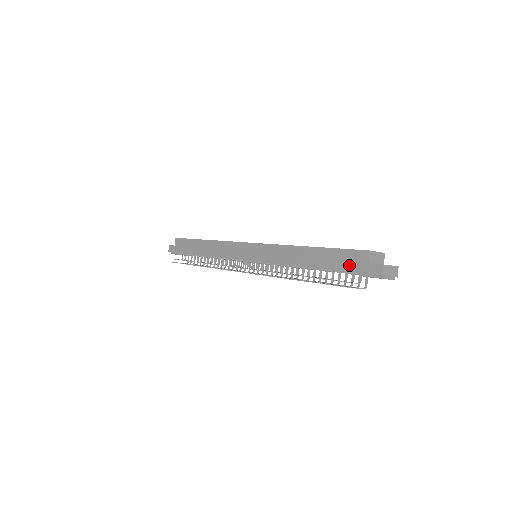
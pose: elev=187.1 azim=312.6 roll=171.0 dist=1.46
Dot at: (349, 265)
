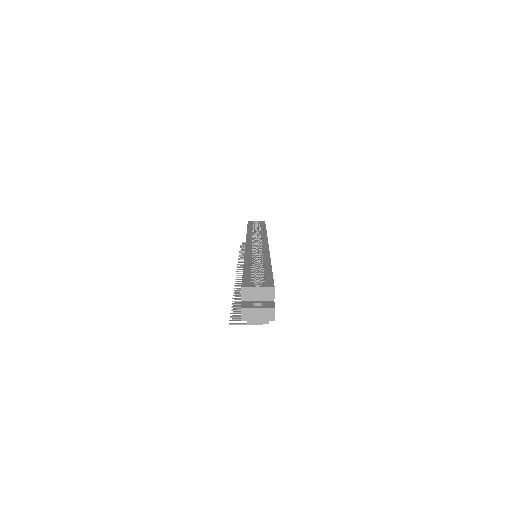
Dot at: occluded
